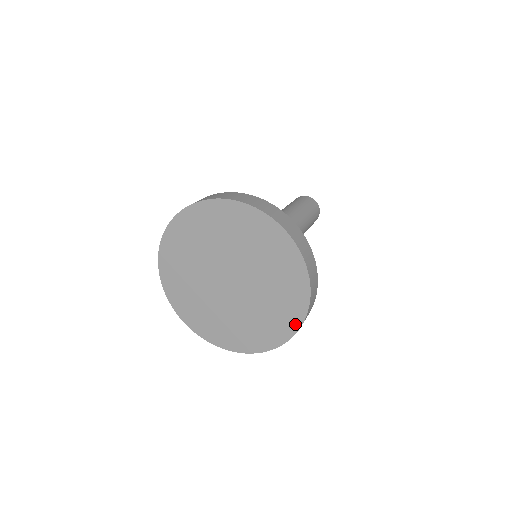
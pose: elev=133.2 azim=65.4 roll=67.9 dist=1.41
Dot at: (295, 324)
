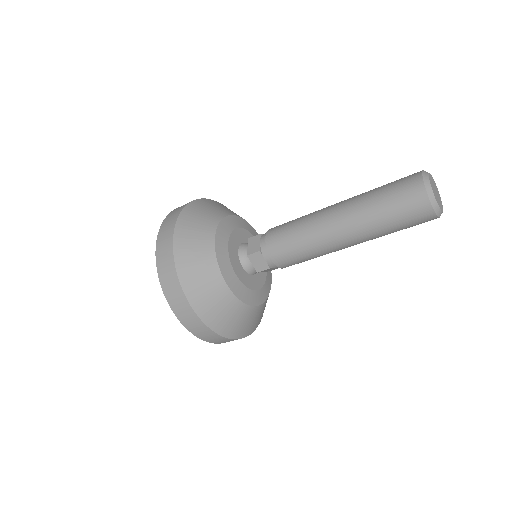
Dot at: occluded
